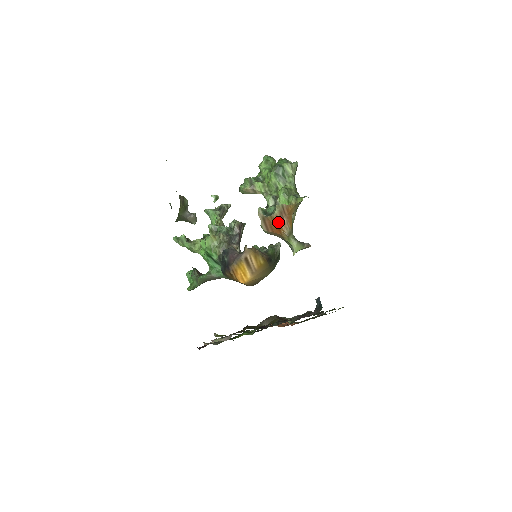
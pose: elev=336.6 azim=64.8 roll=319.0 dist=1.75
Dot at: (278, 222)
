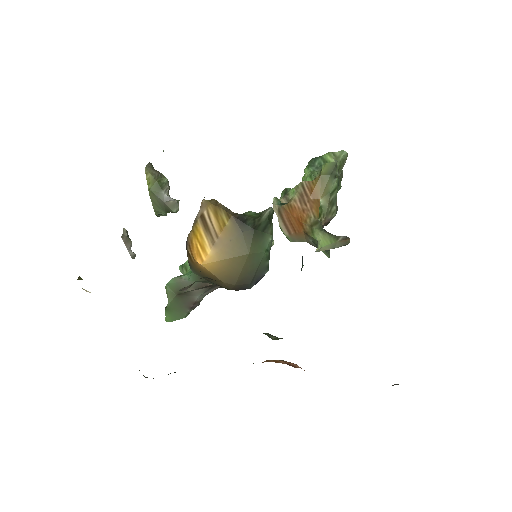
Dot at: (298, 210)
